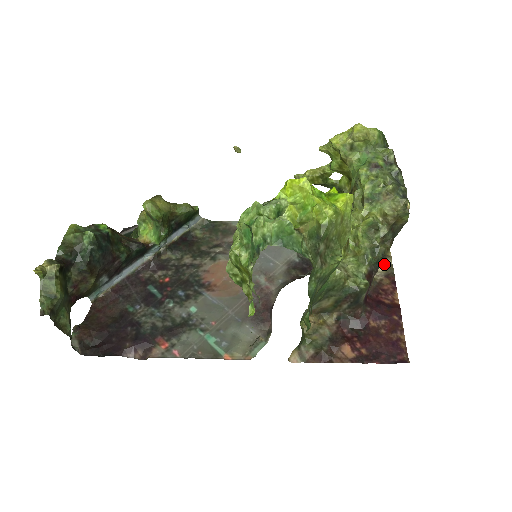
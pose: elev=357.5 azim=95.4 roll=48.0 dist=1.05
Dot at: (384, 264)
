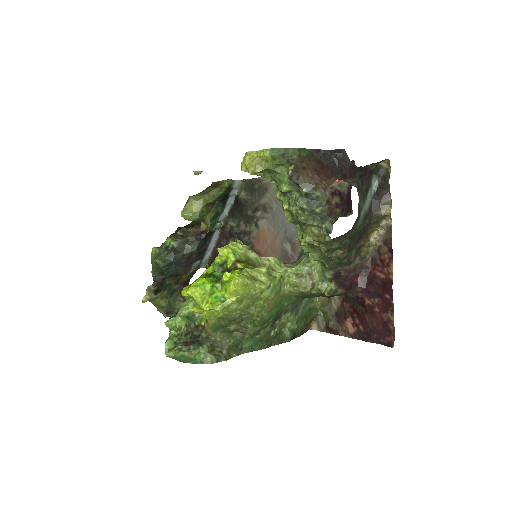
Dot at: (383, 226)
